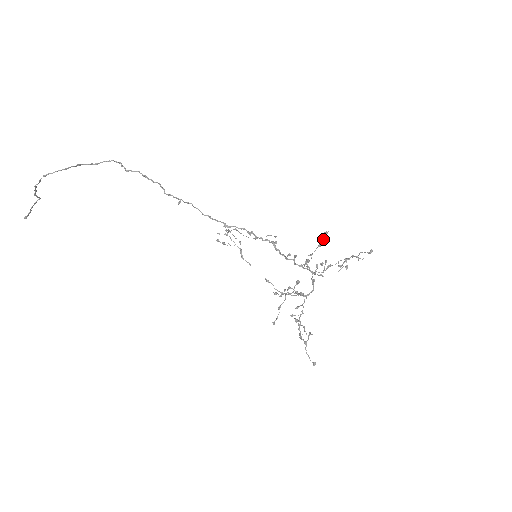
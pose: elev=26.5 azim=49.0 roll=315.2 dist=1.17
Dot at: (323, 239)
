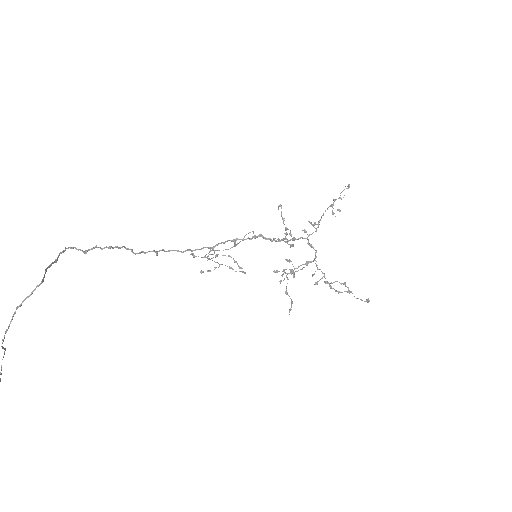
Dot at: (281, 212)
